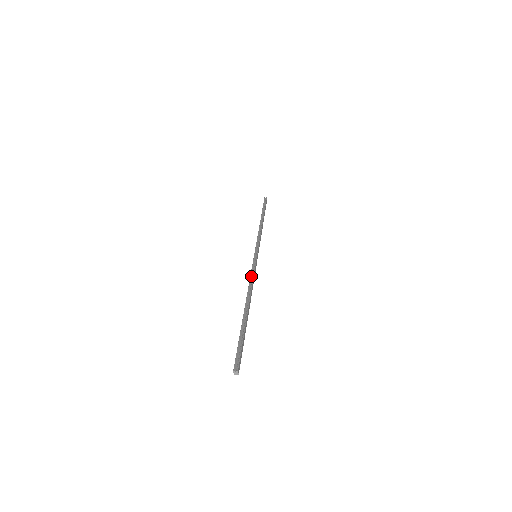
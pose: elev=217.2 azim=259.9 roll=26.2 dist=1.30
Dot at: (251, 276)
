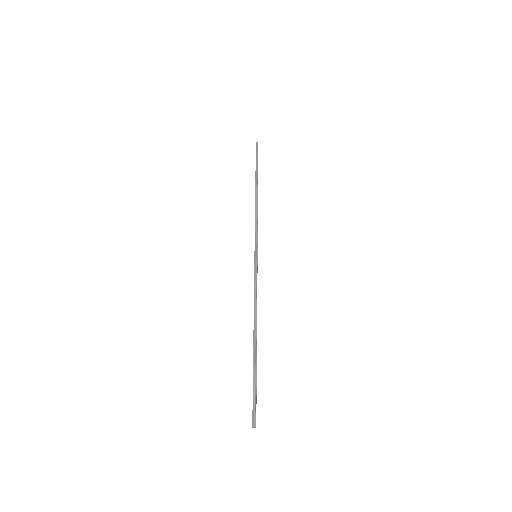
Dot at: (255, 292)
